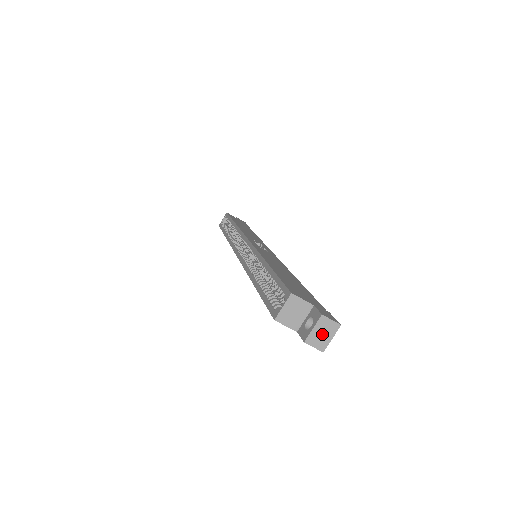
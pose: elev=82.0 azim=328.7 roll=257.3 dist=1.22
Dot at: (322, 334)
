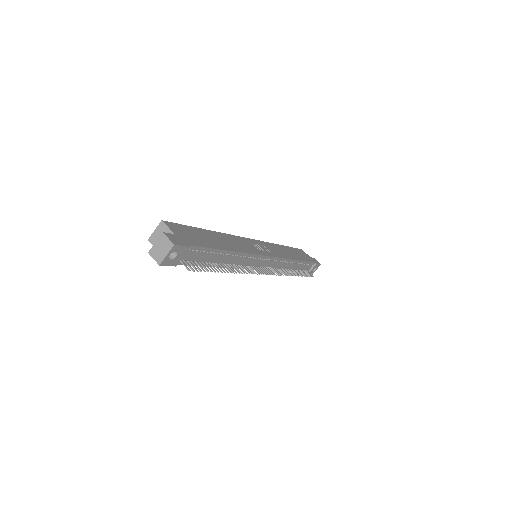
Dot at: (161, 249)
